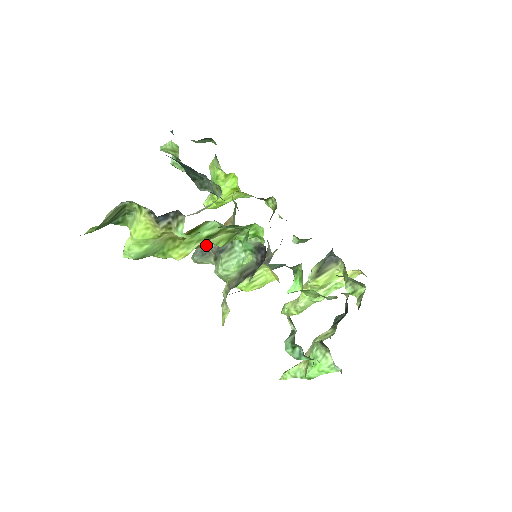
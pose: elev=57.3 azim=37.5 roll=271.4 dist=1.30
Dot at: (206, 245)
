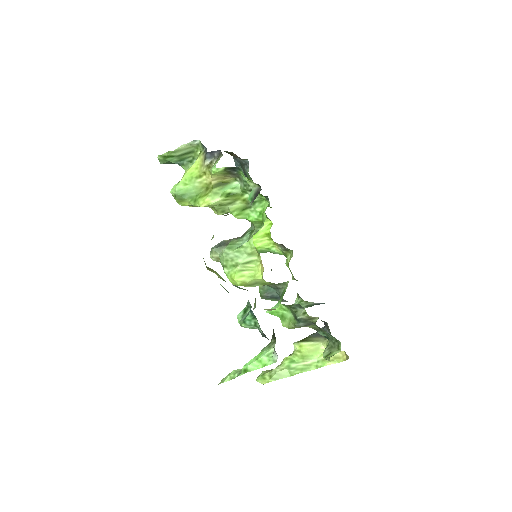
Dot at: (225, 241)
